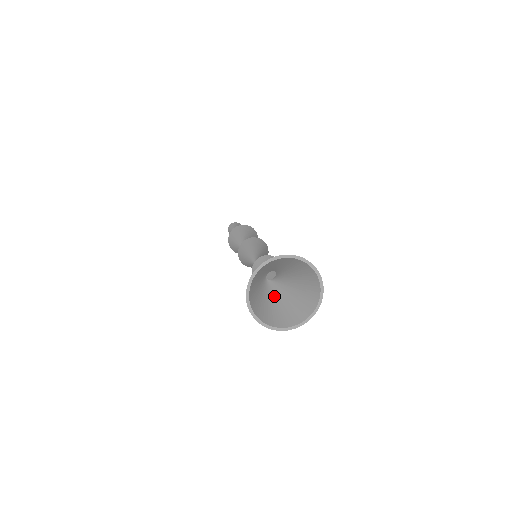
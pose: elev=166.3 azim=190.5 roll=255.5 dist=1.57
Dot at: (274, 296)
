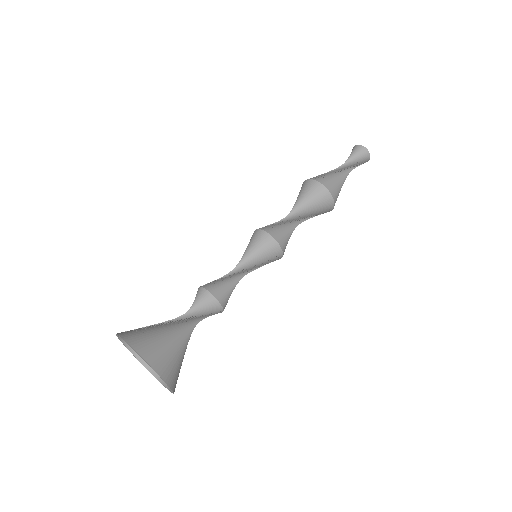
Dot at: occluded
